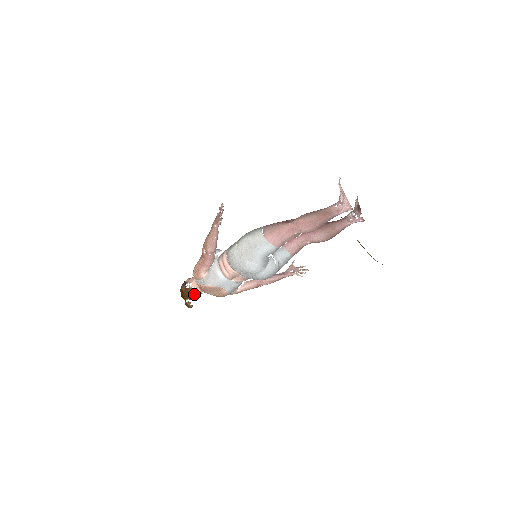
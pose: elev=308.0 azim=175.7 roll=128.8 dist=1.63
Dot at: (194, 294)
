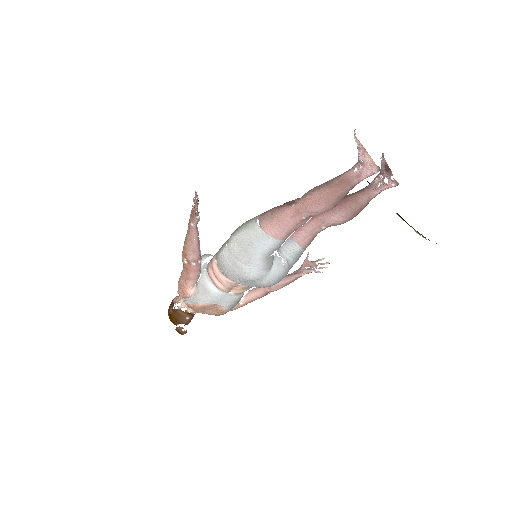
Dot at: (185, 316)
